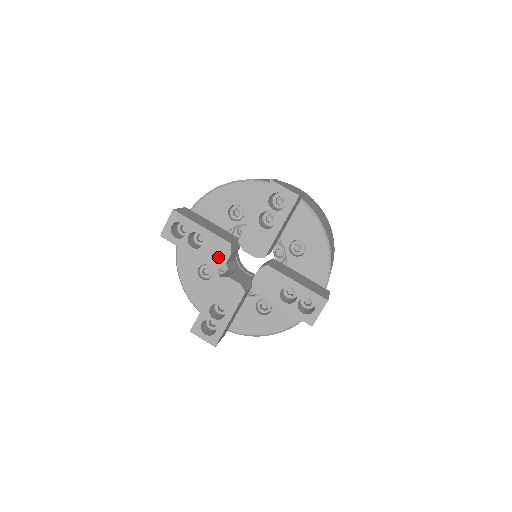
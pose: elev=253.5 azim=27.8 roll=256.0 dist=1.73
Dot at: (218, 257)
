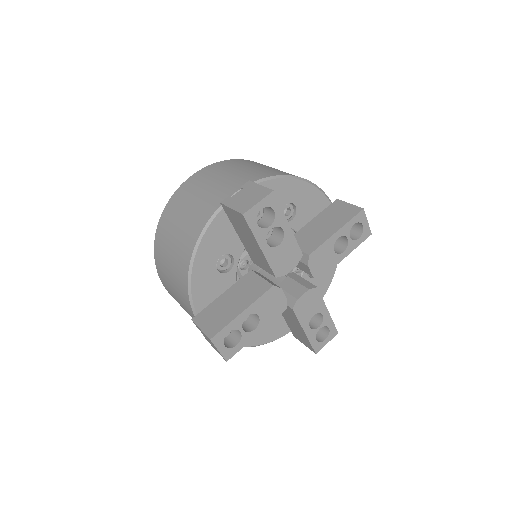
Dot at: (277, 304)
